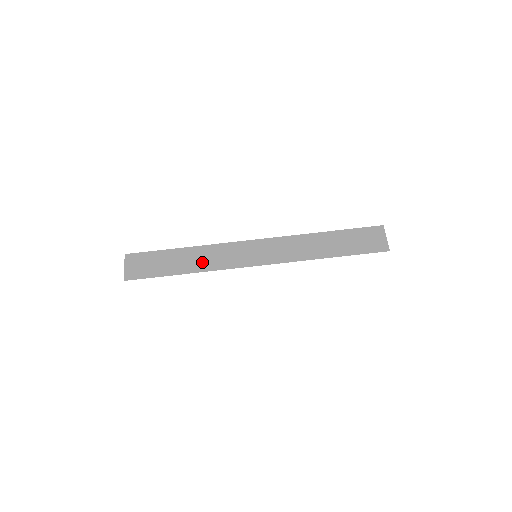
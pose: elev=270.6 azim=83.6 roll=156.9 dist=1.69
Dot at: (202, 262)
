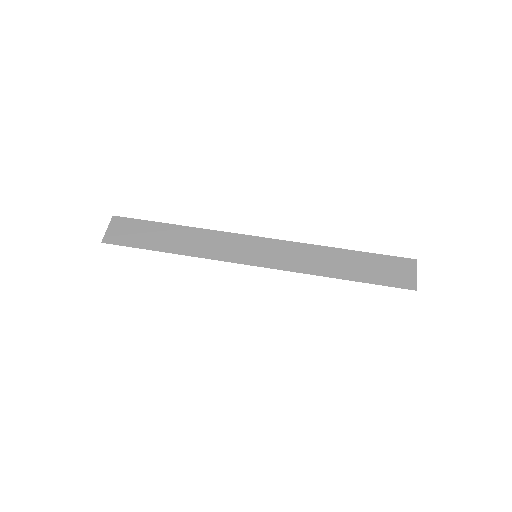
Dot at: (192, 245)
